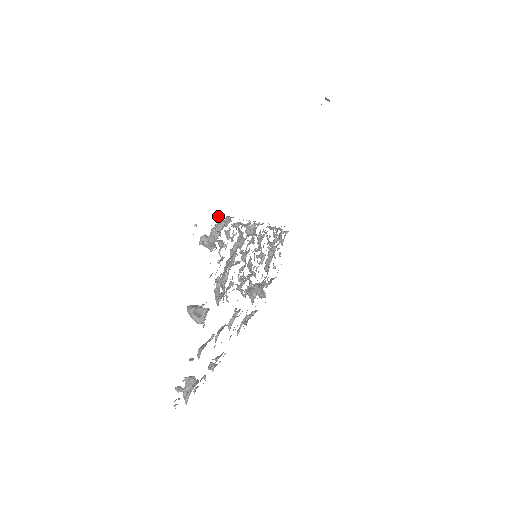
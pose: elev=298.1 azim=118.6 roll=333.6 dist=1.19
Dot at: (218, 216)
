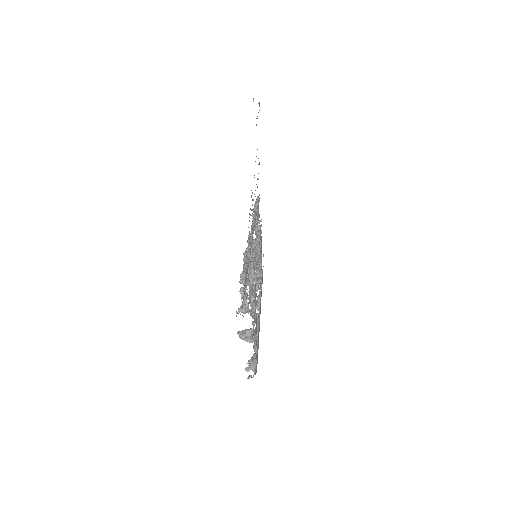
Dot at: (243, 290)
